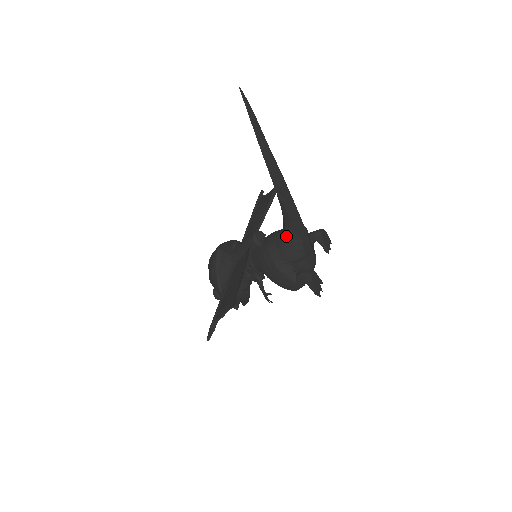
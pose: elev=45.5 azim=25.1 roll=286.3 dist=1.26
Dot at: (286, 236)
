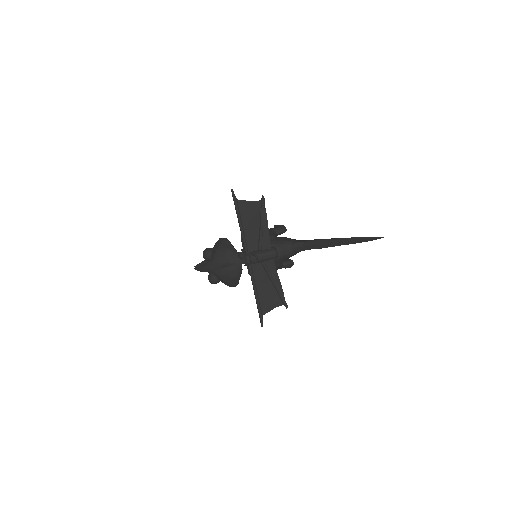
Dot at: (296, 253)
